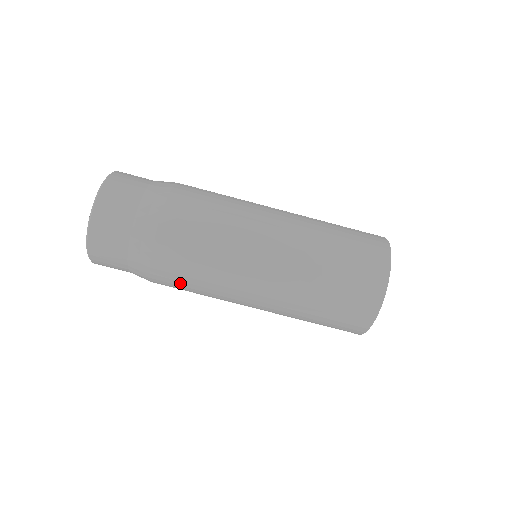
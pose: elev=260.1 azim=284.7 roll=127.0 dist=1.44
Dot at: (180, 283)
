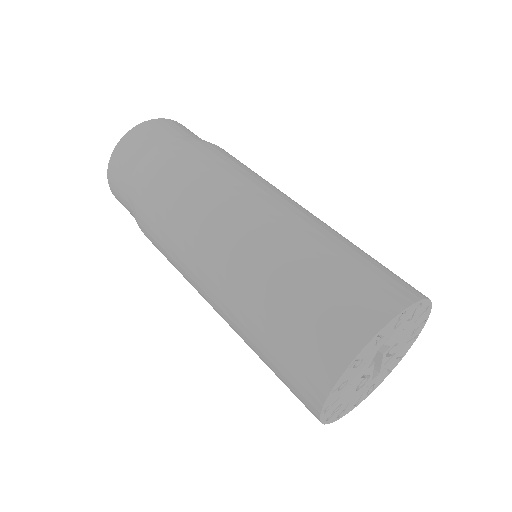
Dot at: (198, 166)
